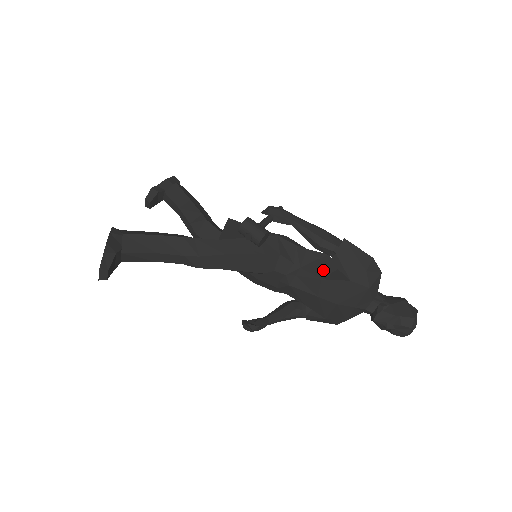
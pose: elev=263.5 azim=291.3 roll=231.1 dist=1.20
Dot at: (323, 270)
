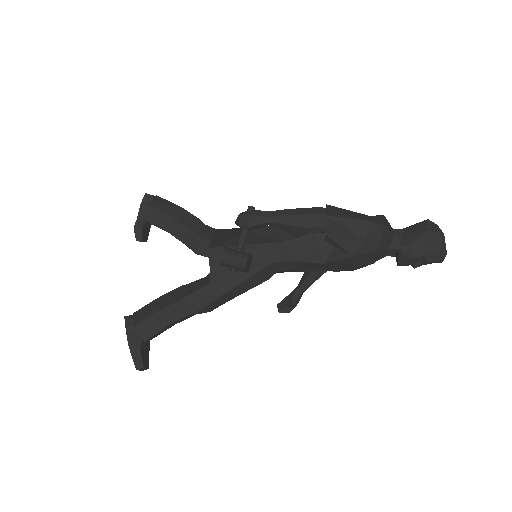
Dot at: (322, 252)
